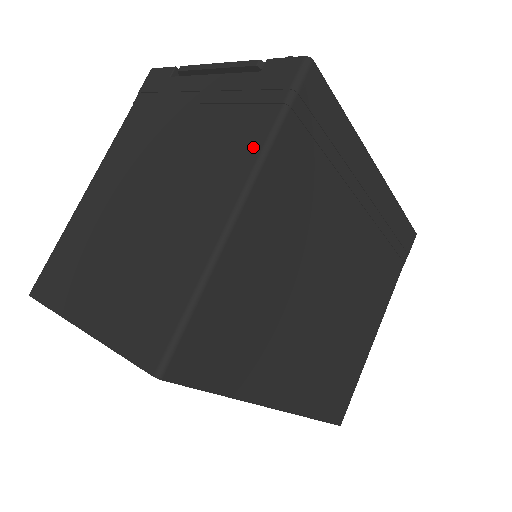
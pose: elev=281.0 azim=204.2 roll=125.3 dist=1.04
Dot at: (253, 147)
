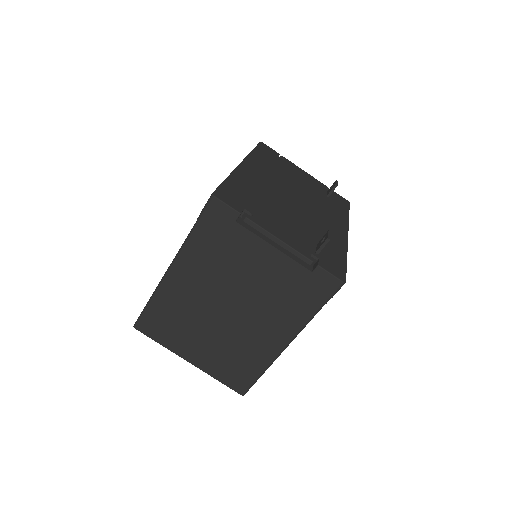
Dot at: (301, 319)
